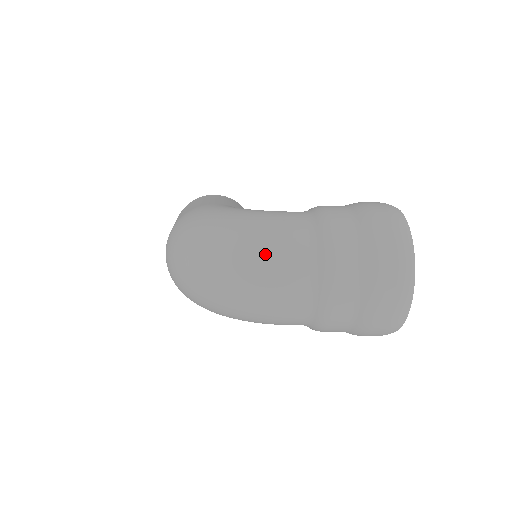
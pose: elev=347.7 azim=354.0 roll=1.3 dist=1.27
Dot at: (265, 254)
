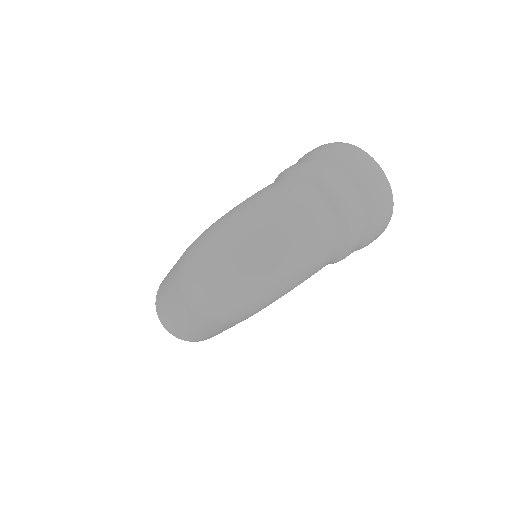
Dot at: (280, 206)
